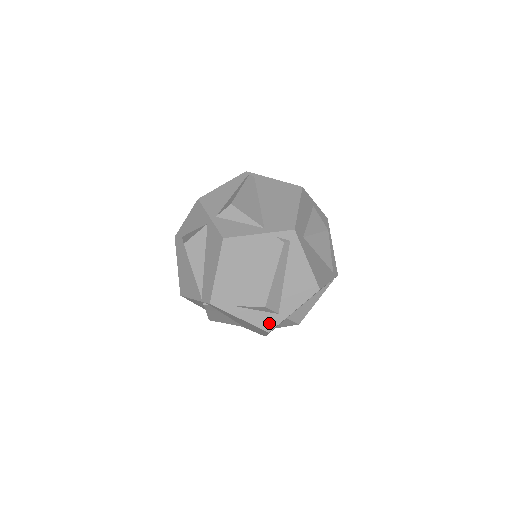
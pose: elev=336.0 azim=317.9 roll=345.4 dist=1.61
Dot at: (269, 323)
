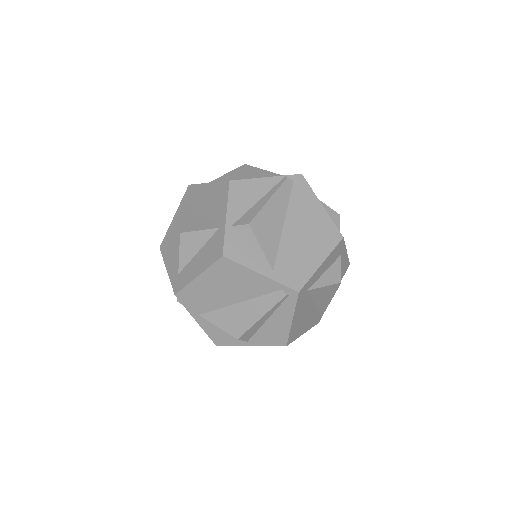
Dot at: occluded
